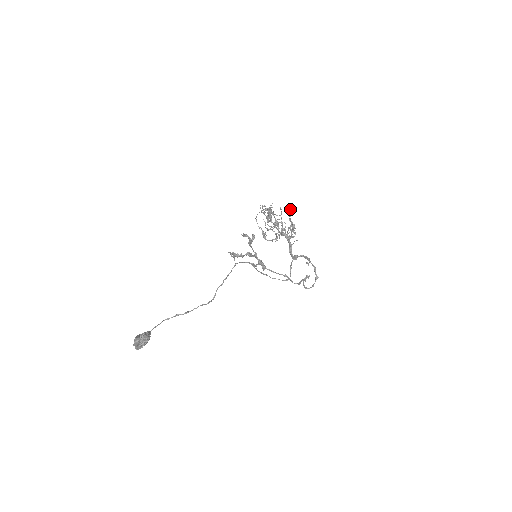
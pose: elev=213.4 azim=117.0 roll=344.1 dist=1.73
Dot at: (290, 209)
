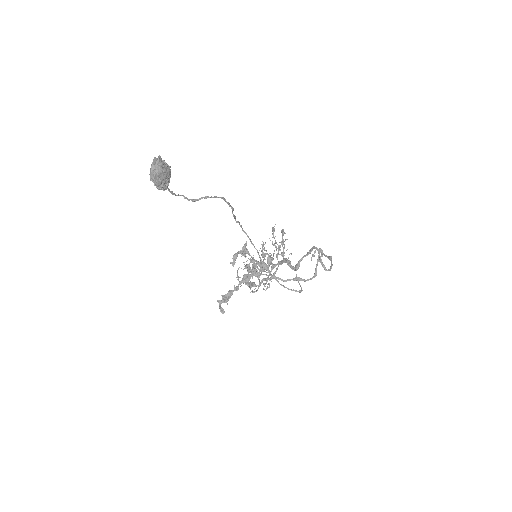
Dot at: (272, 230)
